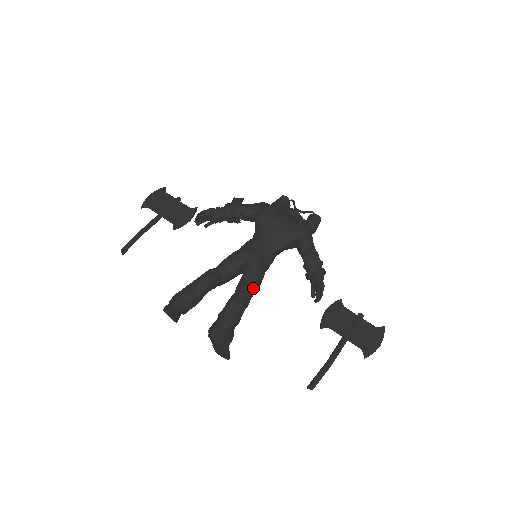
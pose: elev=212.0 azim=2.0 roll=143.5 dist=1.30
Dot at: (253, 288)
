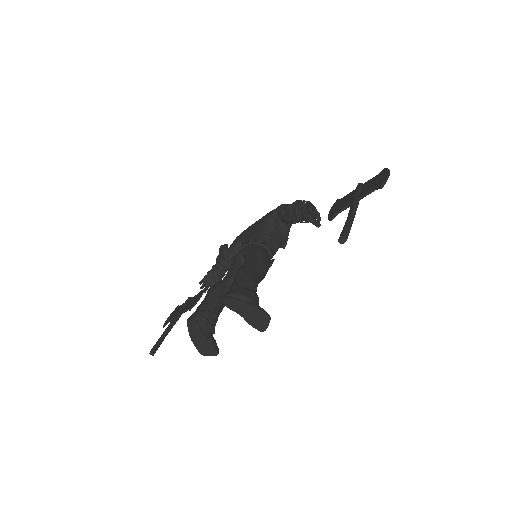
Dot at: (256, 260)
